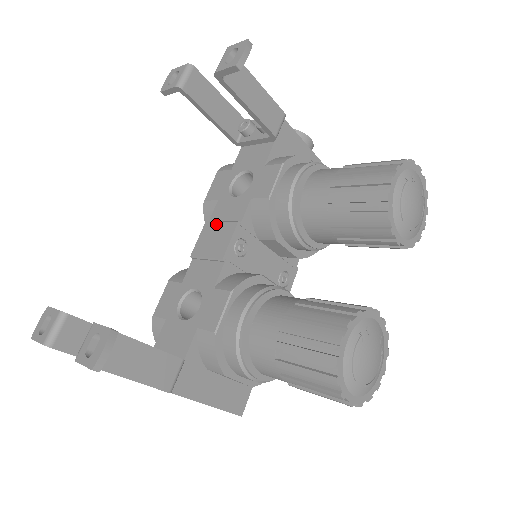
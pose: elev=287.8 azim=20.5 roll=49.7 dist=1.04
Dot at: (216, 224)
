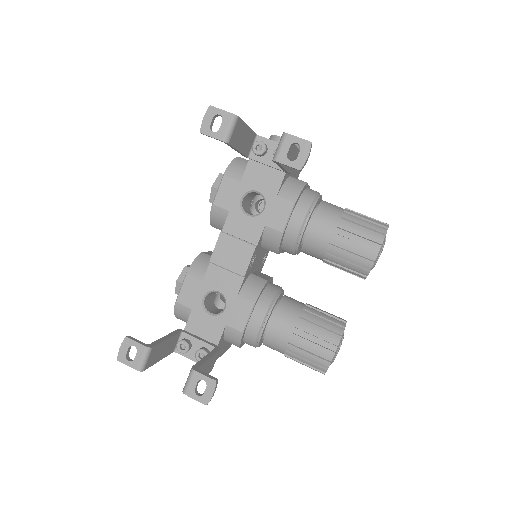
Dot at: (233, 240)
